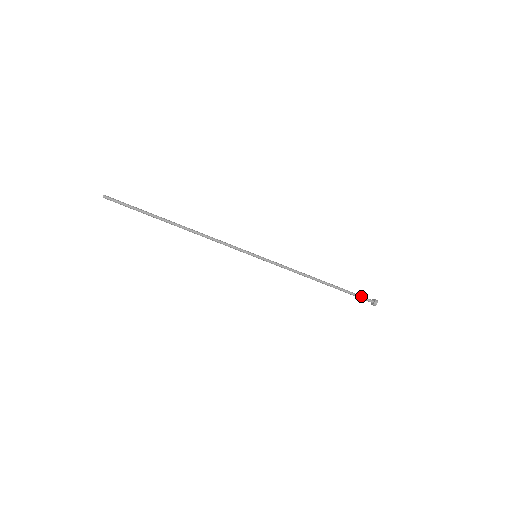
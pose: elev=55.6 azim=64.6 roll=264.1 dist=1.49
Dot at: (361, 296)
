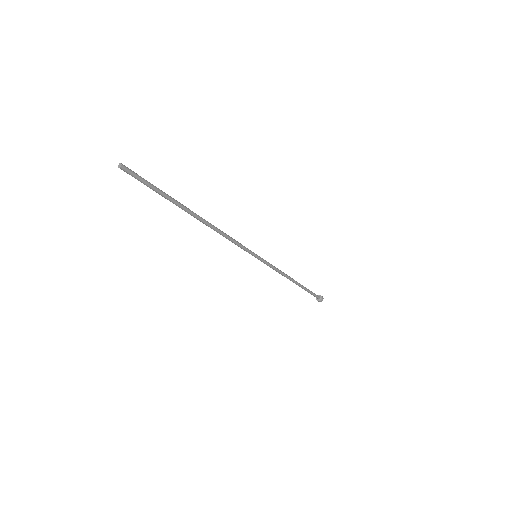
Dot at: (314, 293)
